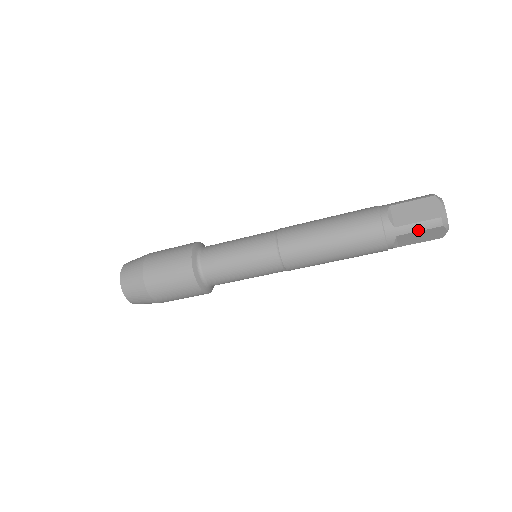
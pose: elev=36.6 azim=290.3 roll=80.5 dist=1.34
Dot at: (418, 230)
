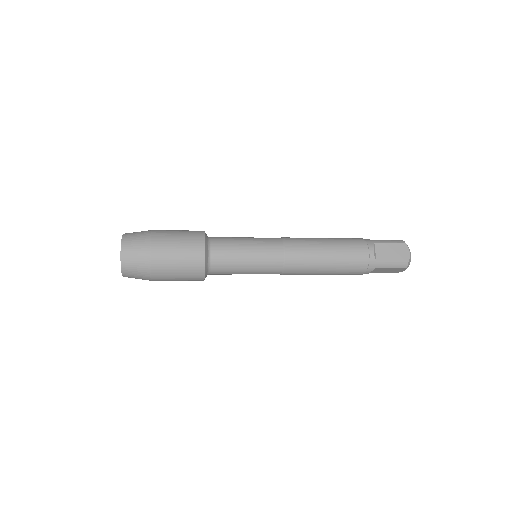
Dot at: (391, 267)
